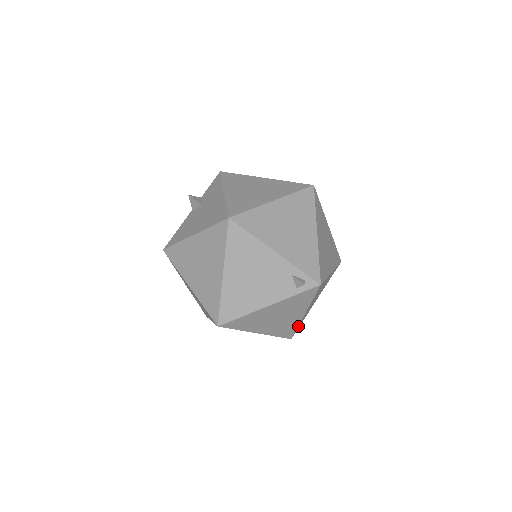
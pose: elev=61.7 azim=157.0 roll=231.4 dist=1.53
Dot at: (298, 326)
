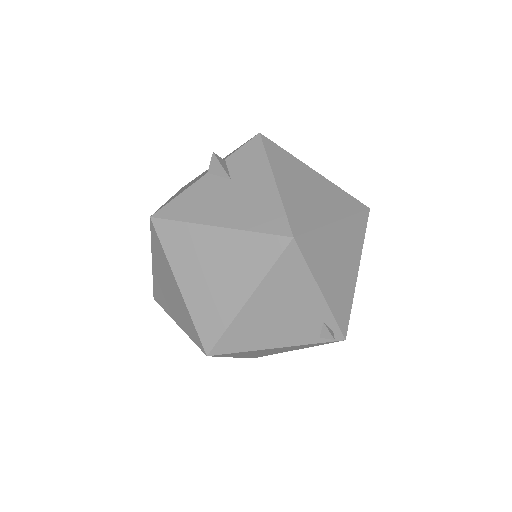
Dot at: occluded
